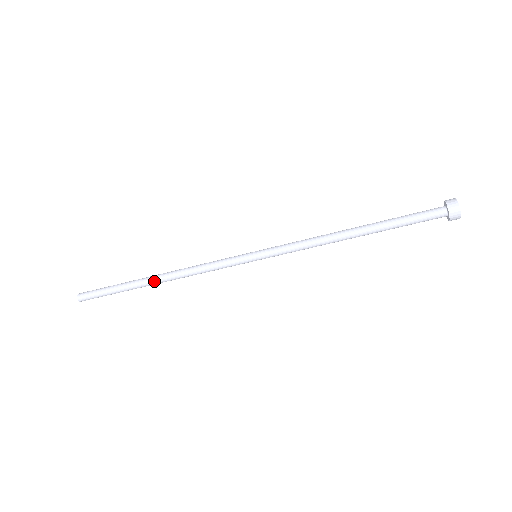
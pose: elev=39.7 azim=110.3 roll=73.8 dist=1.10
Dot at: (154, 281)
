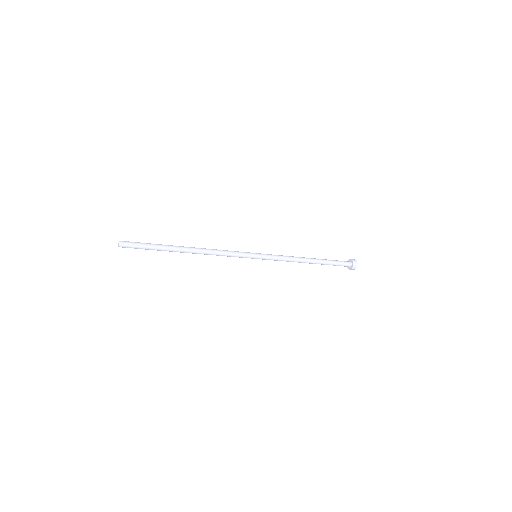
Dot at: occluded
